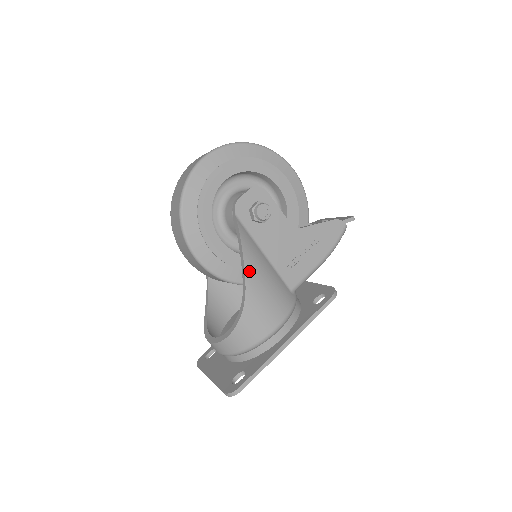
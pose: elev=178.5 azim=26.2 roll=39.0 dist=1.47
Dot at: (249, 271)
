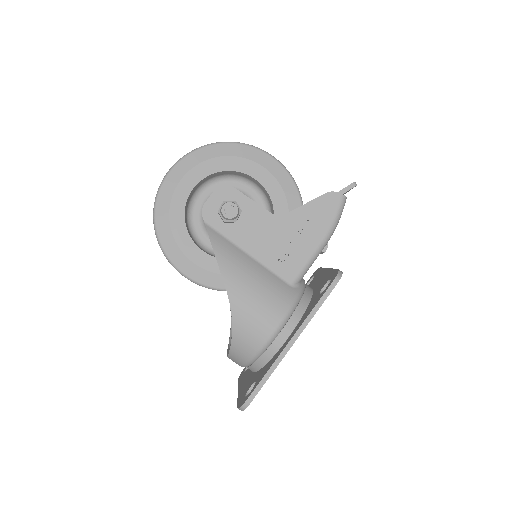
Dot at: (228, 276)
